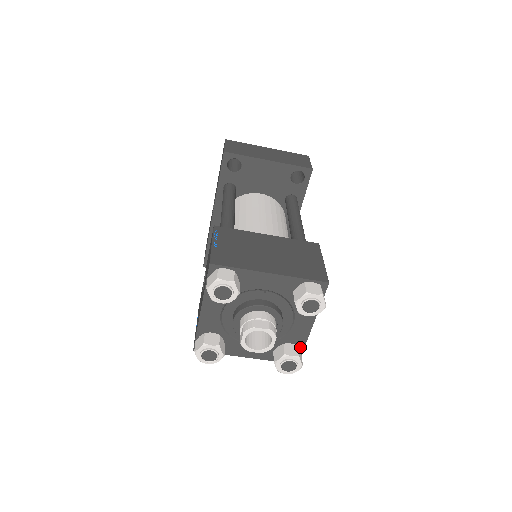
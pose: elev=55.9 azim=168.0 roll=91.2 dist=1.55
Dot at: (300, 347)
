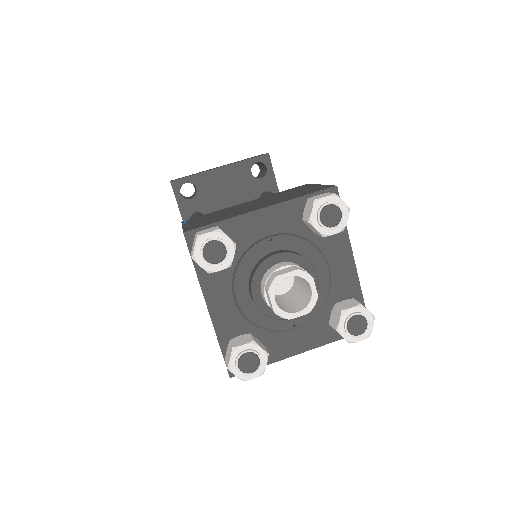
Dot at: (358, 300)
